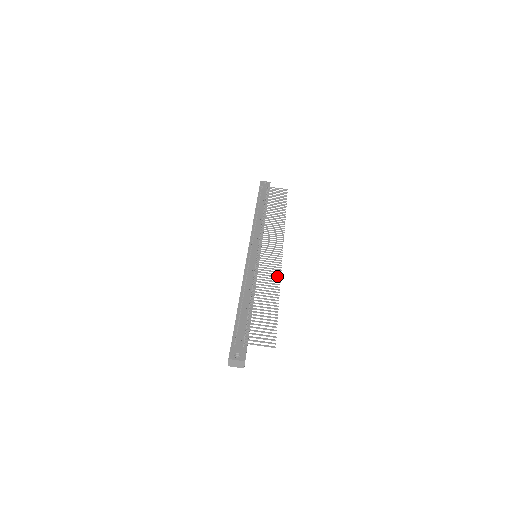
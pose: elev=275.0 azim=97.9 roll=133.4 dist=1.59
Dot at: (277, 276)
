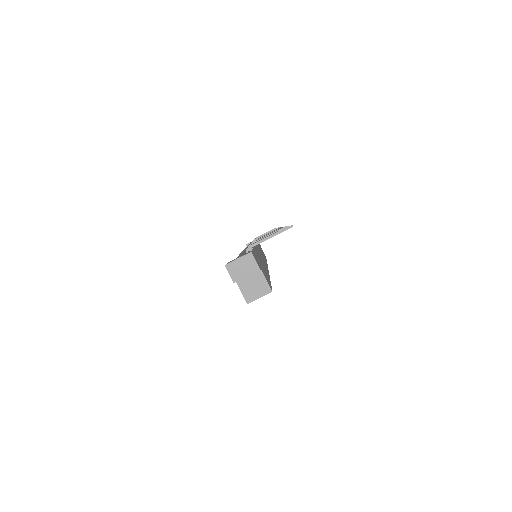
Dot at: occluded
